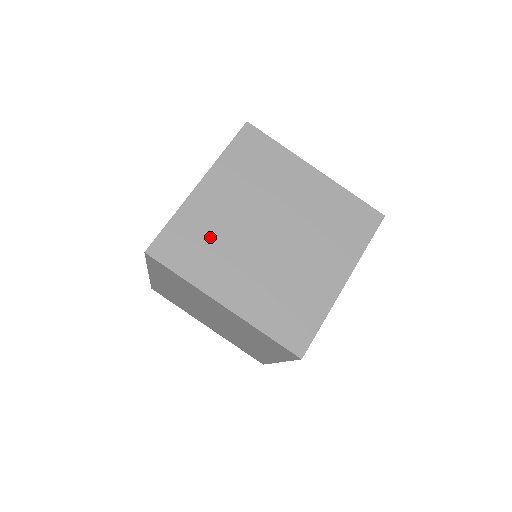
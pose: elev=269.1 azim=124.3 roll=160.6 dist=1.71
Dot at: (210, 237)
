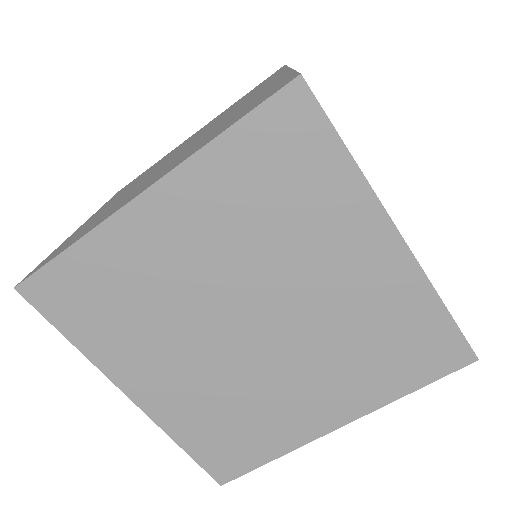
Dot at: (135, 298)
